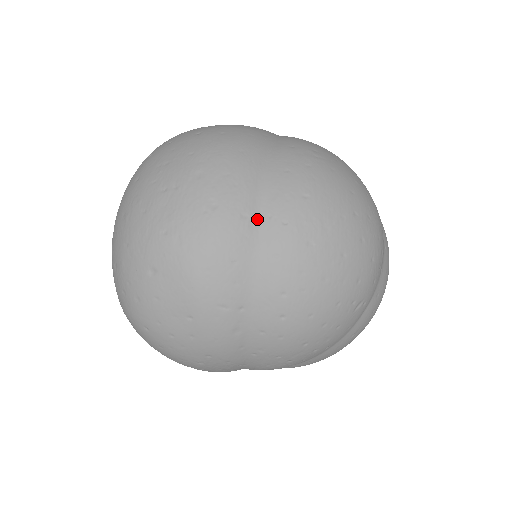
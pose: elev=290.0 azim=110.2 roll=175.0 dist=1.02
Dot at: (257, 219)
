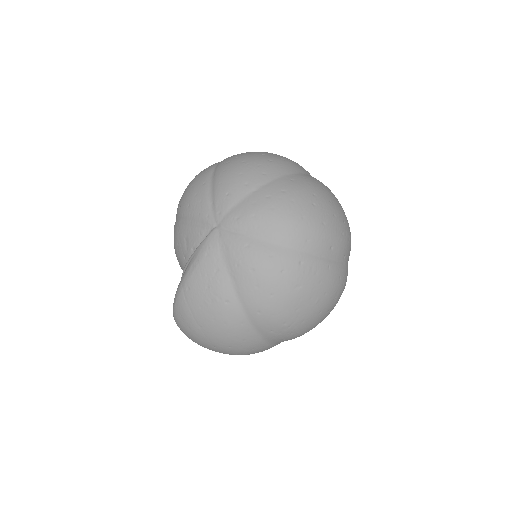
Dot at: occluded
